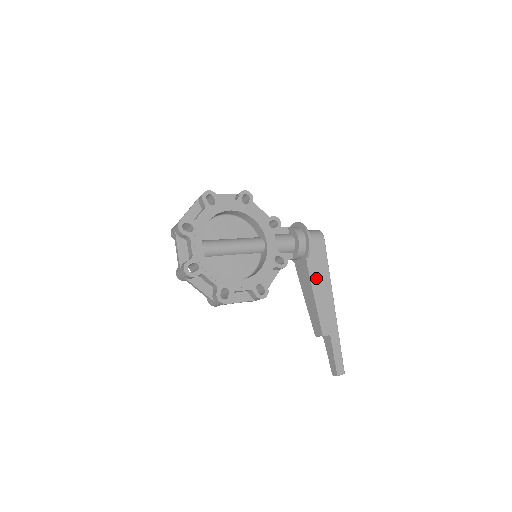
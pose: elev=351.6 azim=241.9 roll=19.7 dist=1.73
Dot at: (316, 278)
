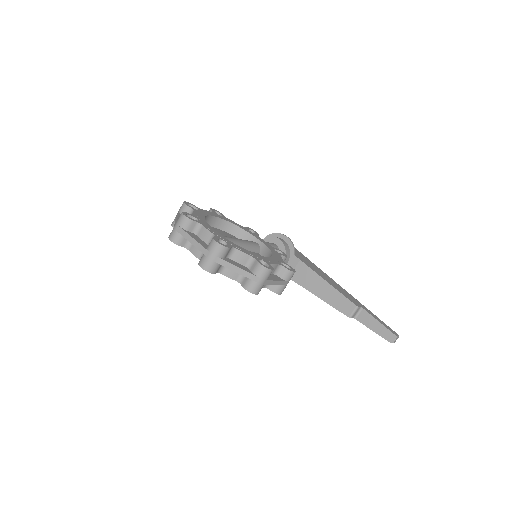
Dot at: (313, 268)
